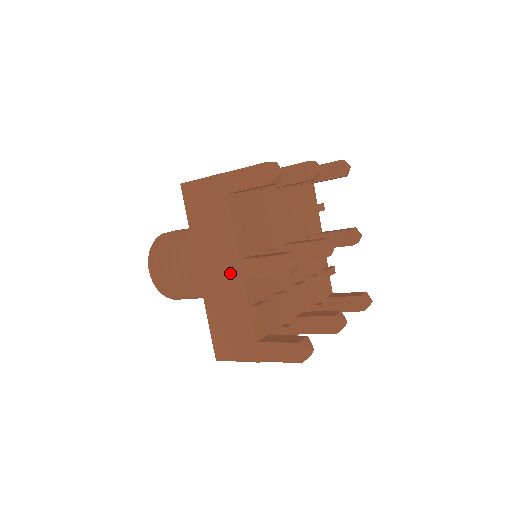
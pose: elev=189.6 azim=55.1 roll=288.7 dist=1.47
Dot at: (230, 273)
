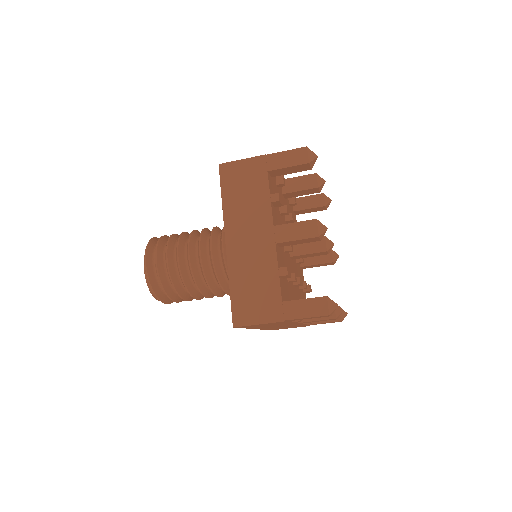
Dot at: (261, 239)
